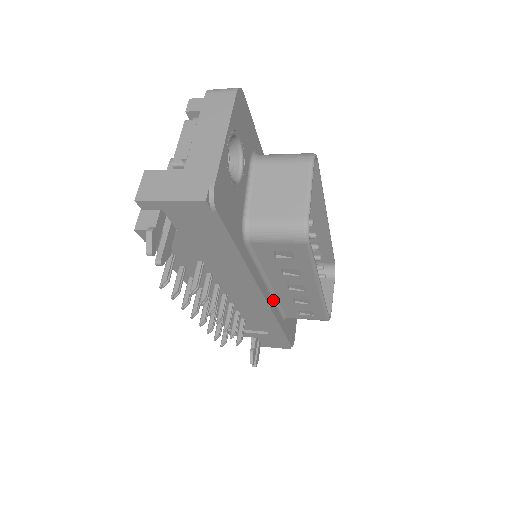
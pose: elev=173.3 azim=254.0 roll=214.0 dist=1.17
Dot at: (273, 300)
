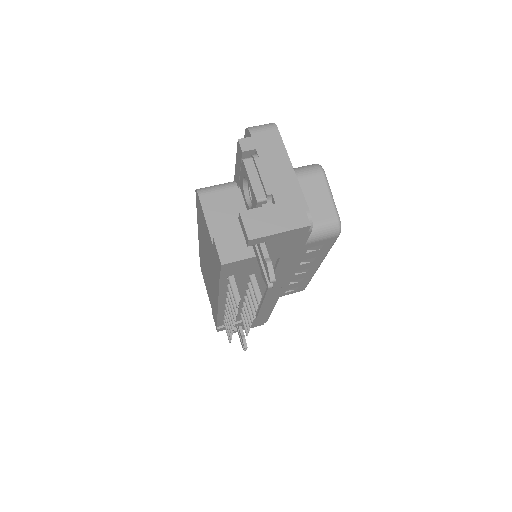
Dot at: occluded
